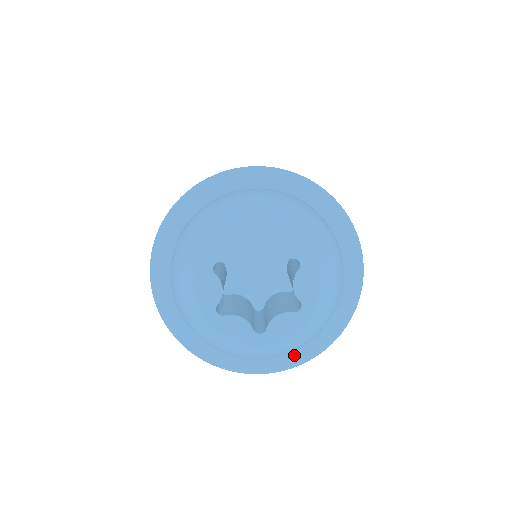
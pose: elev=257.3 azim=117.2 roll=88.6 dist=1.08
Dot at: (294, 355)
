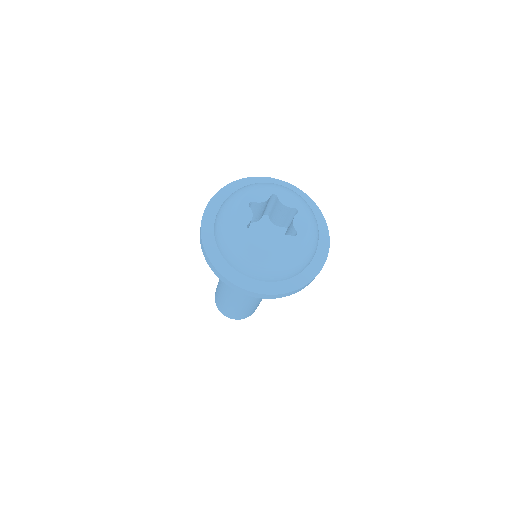
Dot at: (285, 285)
